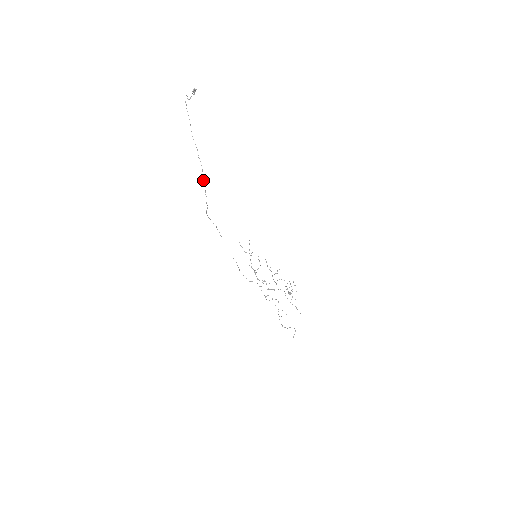
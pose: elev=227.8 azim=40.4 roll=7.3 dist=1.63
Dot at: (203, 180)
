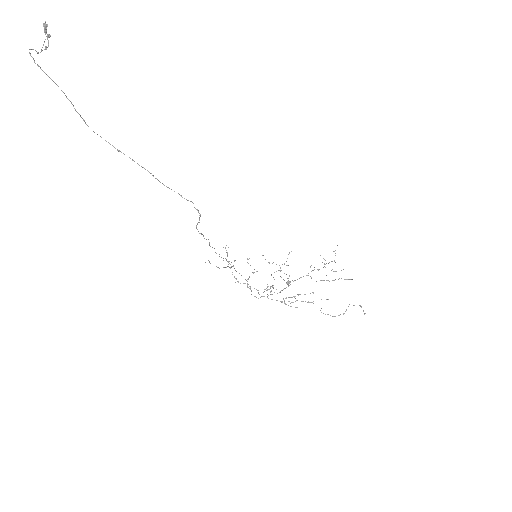
Dot at: occluded
